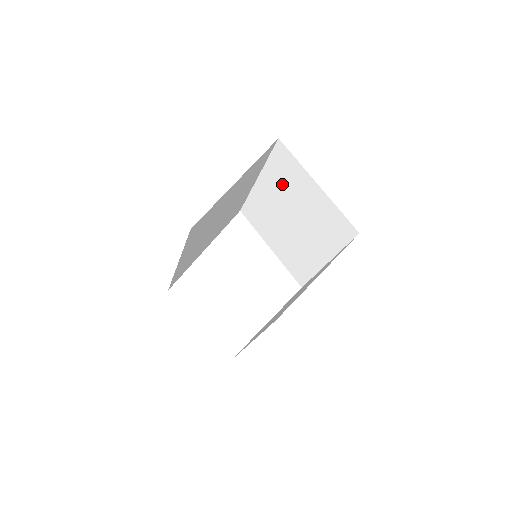
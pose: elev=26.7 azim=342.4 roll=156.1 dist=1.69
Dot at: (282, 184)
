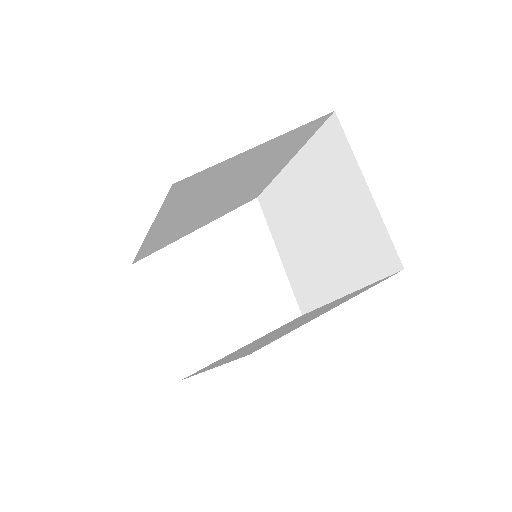
Dot at: (320, 175)
